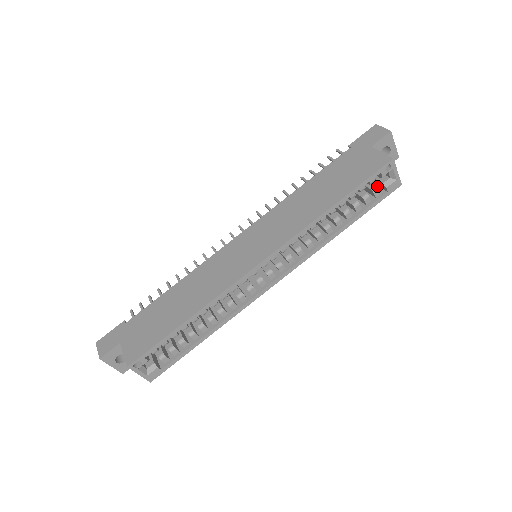
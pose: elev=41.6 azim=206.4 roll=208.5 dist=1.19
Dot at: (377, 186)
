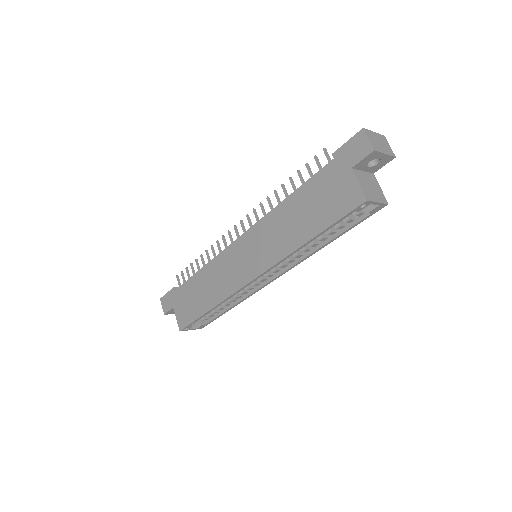
Dot at: occluded
